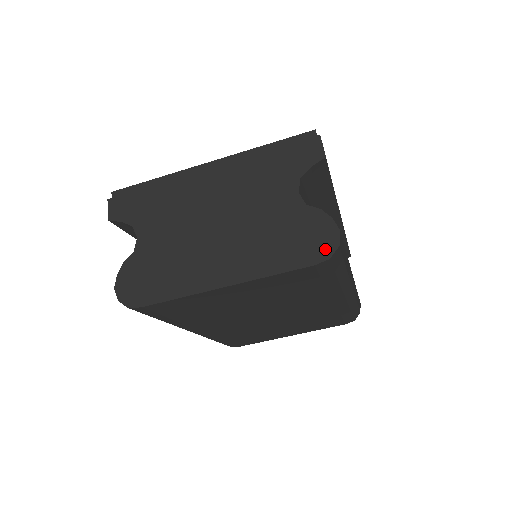
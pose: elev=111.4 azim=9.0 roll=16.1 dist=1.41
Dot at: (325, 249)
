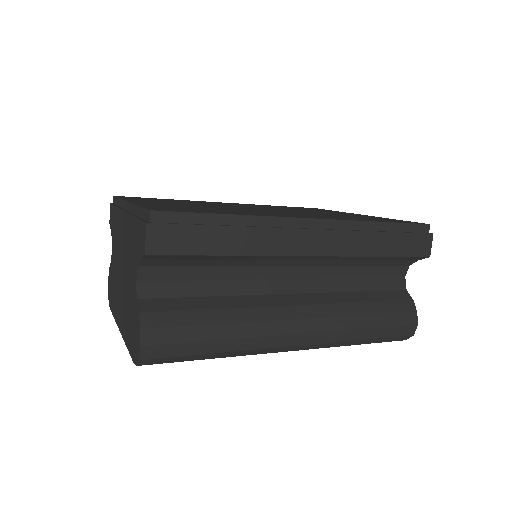
Dot at: (136, 354)
